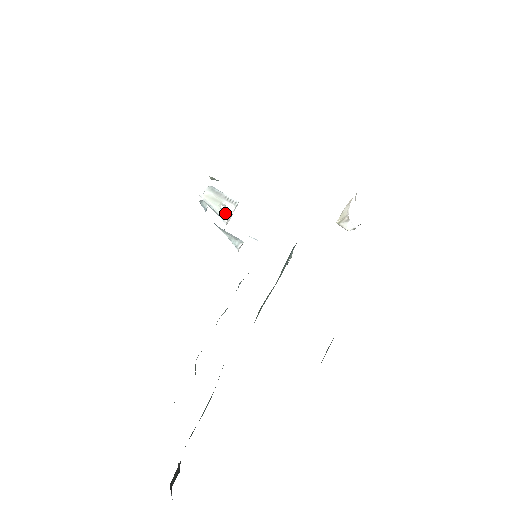
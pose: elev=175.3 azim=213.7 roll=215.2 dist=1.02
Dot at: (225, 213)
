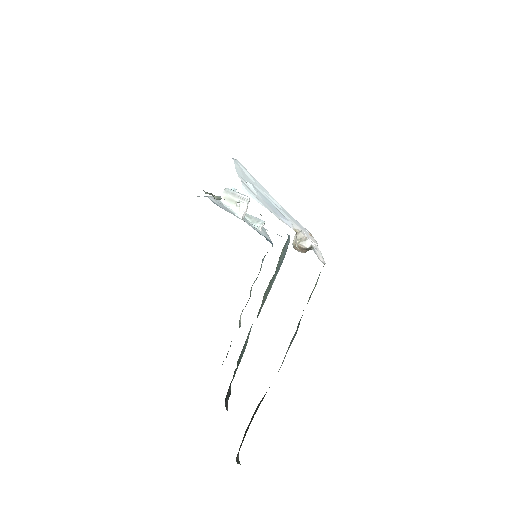
Dot at: (240, 210)
